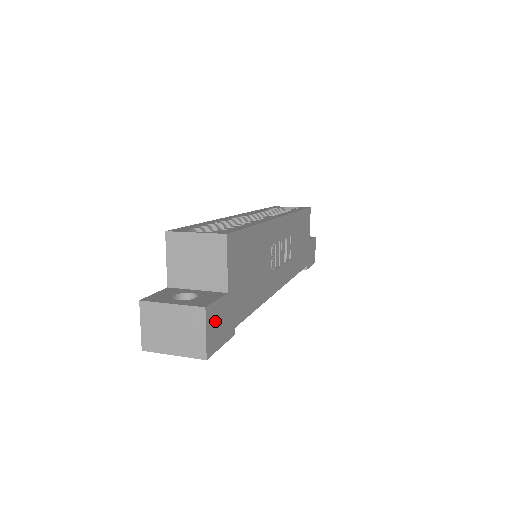
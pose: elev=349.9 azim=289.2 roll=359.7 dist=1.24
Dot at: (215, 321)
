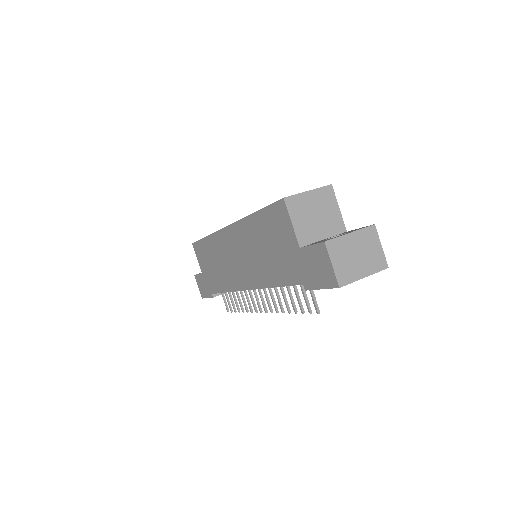
Dot at: occluded
